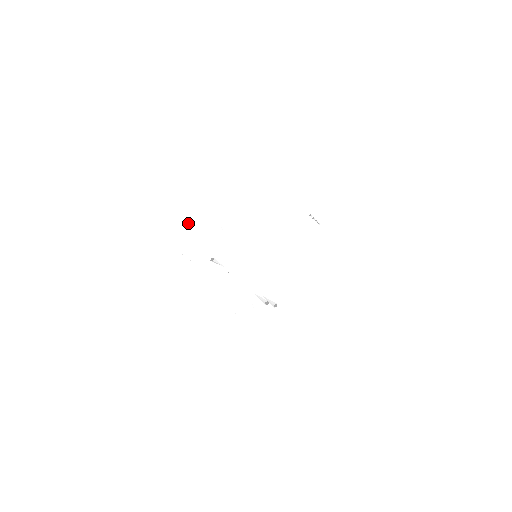
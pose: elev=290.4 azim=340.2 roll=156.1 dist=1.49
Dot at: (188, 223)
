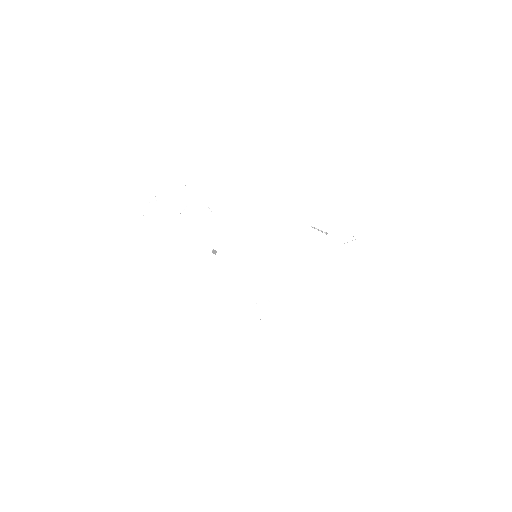
Dot at: occluded
